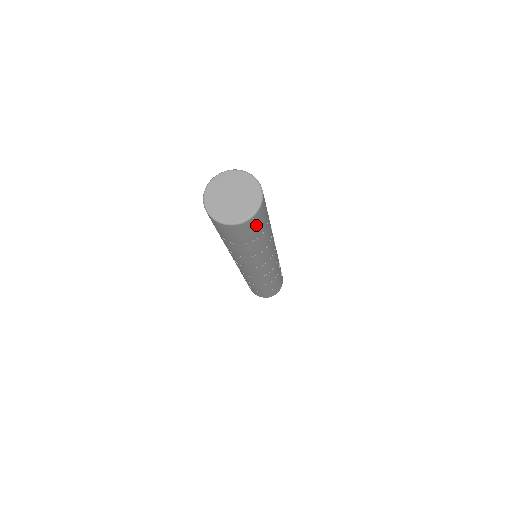
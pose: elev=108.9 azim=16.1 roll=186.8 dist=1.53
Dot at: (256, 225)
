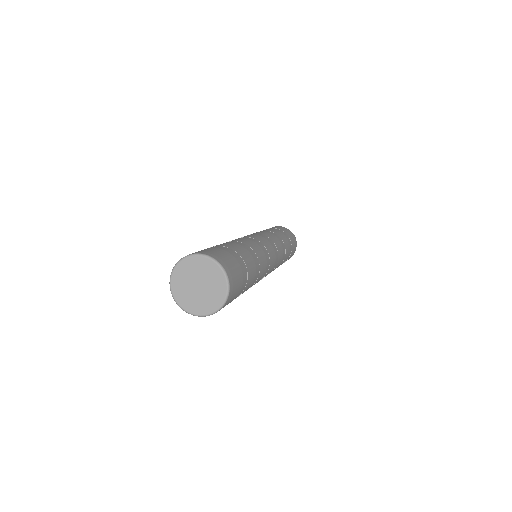
Dot at: occluded
